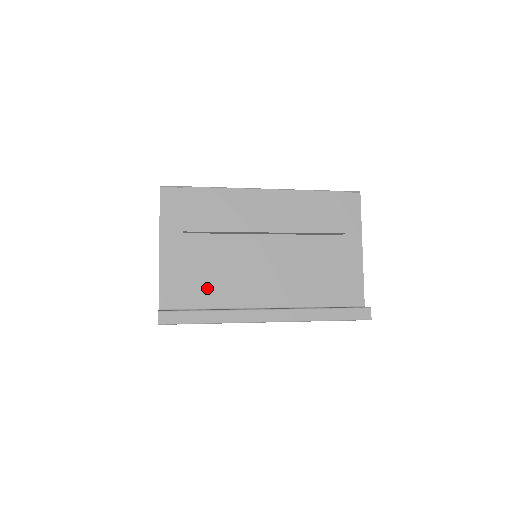
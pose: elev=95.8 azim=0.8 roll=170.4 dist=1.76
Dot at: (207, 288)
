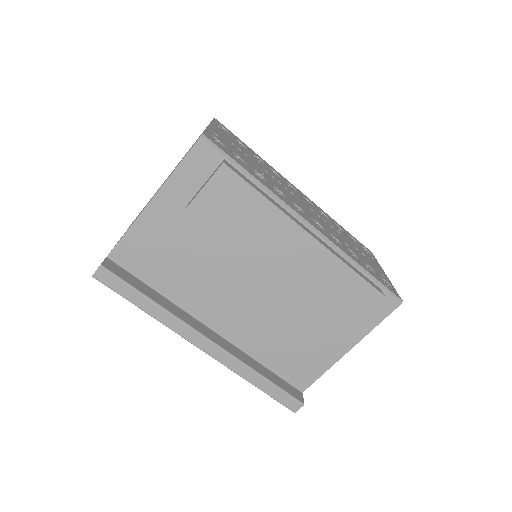
Dot at: (170, 272)
